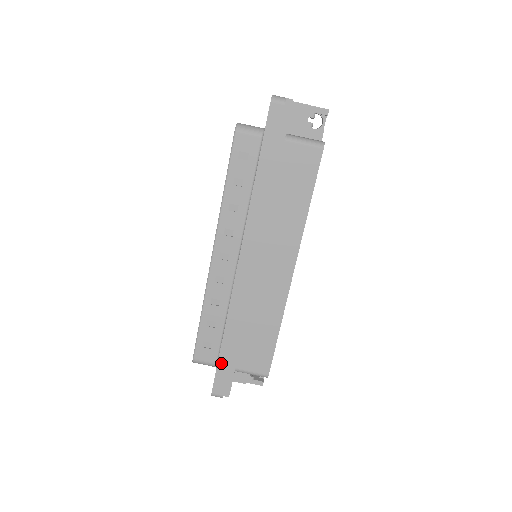
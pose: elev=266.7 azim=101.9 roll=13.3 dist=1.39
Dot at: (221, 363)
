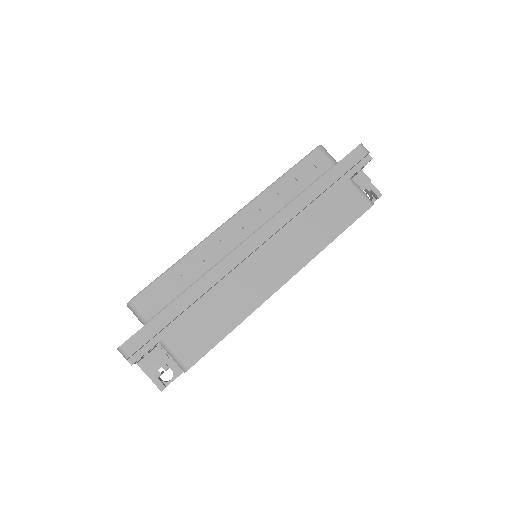
Dot at: (158, 319)
